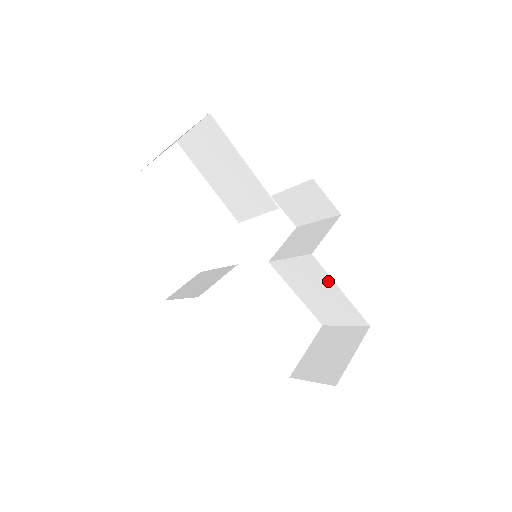
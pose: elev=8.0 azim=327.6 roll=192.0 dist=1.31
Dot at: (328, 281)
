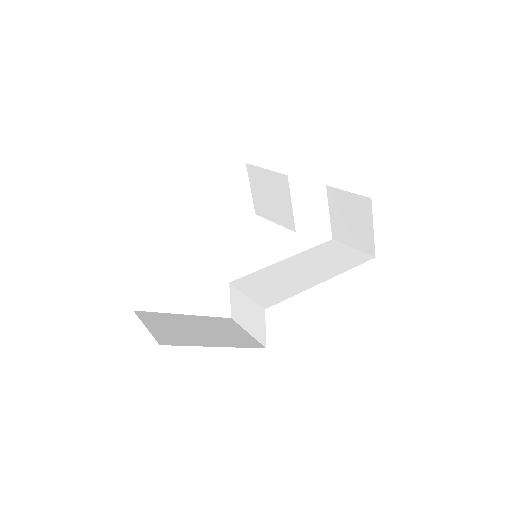
Dot at: occluded
